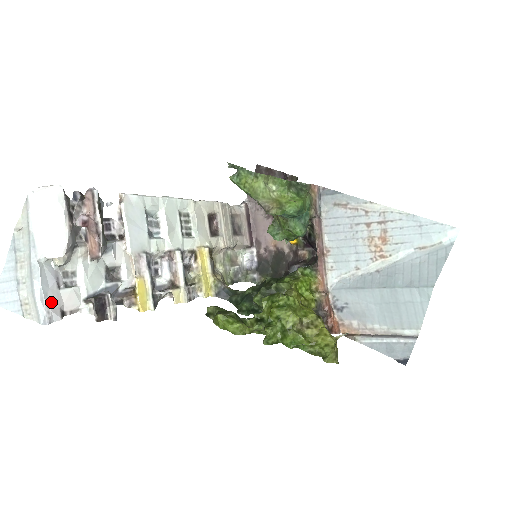
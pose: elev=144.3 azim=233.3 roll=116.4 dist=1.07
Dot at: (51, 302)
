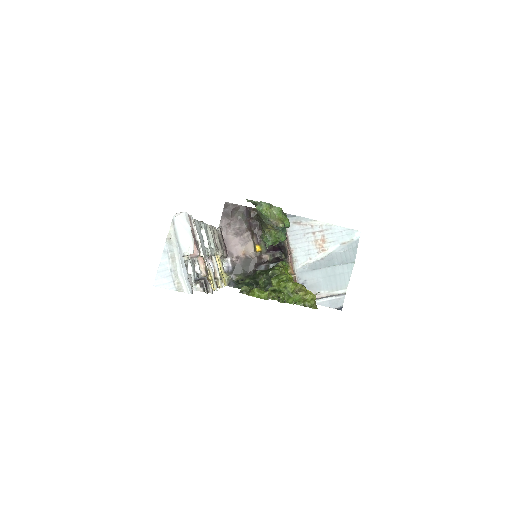
Dot at: (189, 281)
